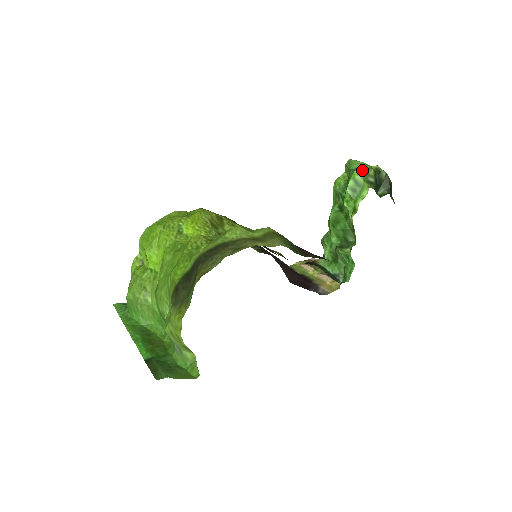
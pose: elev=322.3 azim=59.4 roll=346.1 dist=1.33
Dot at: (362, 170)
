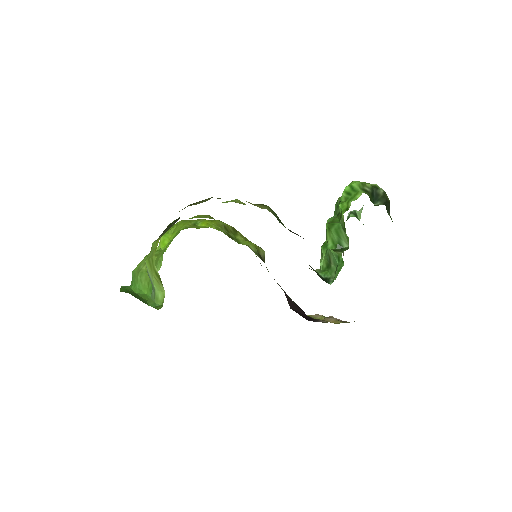
Dot at: occluded
